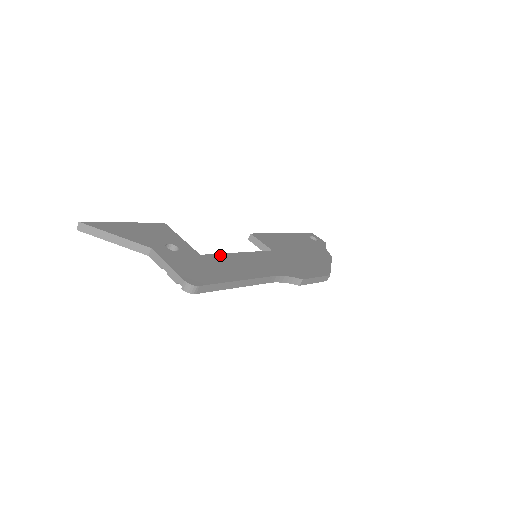
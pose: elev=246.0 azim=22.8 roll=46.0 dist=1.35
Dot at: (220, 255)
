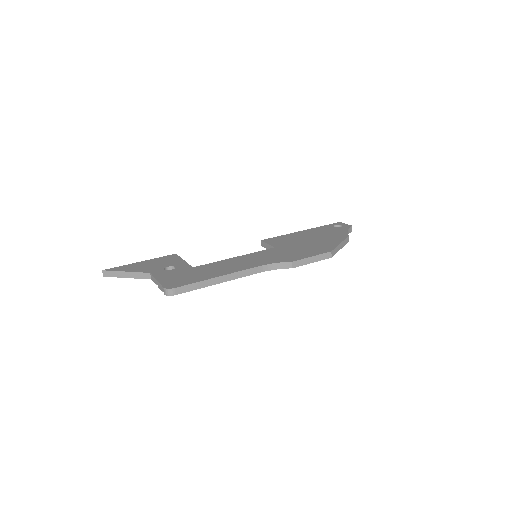
Dot at: (213, 263)
